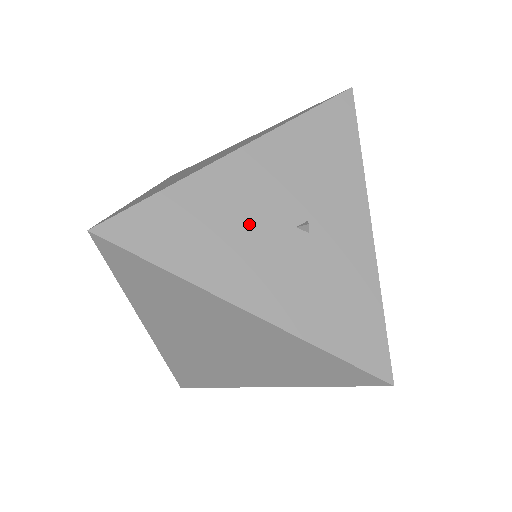
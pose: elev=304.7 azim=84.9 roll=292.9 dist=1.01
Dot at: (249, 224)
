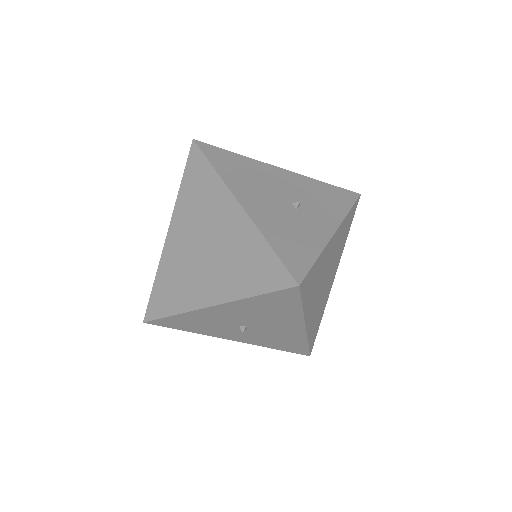
Dot at: (268, 186)
